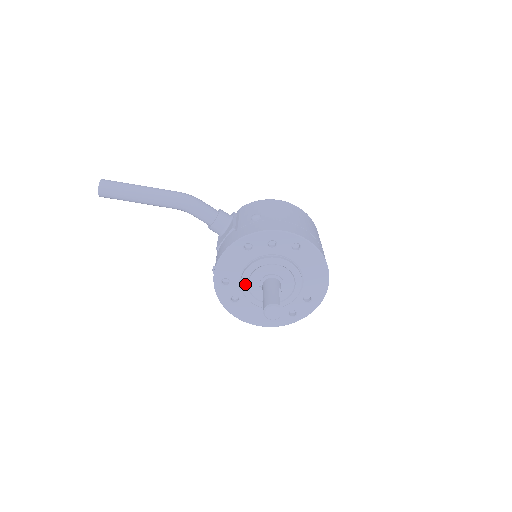
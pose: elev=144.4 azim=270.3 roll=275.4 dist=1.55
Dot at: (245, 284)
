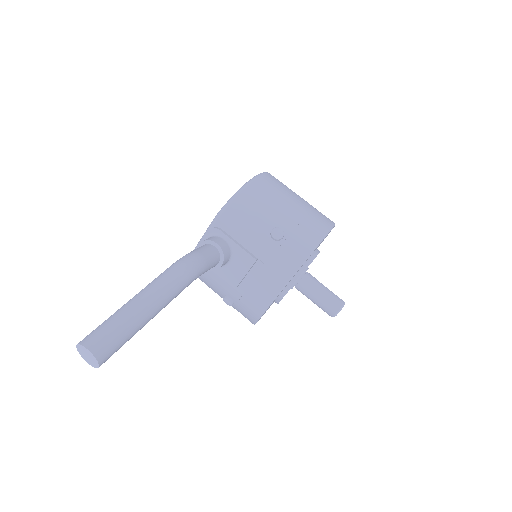
Dot at: occluded
